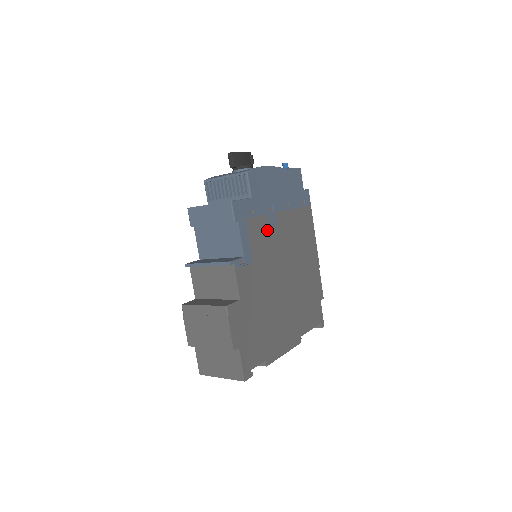
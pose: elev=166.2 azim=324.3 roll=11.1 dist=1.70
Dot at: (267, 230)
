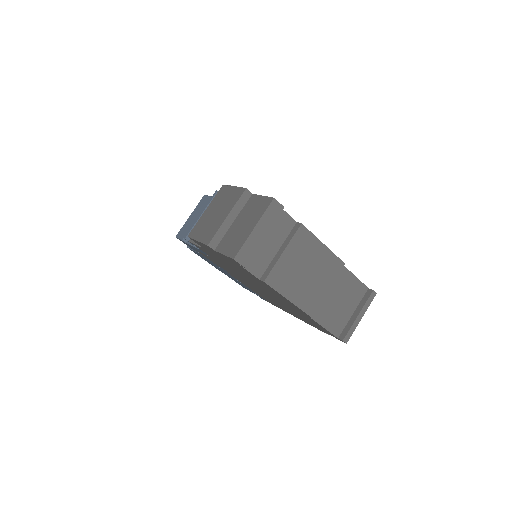
Dot at: occluded
